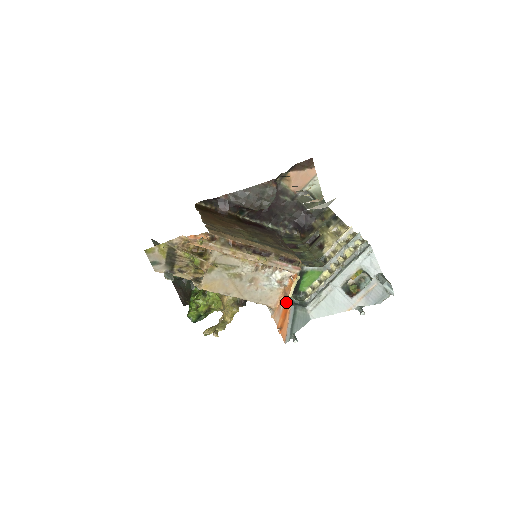
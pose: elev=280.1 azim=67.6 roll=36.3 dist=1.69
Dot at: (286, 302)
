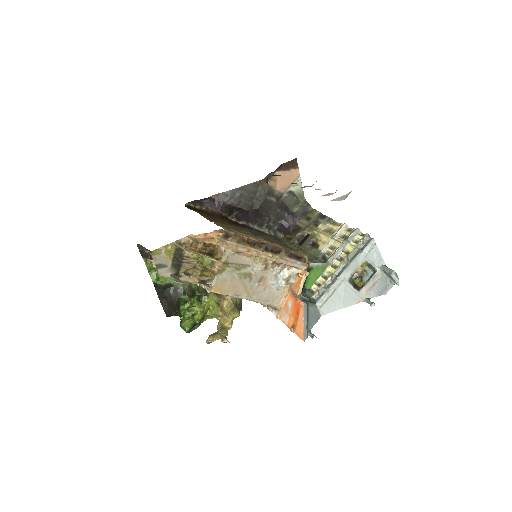
Dot at: (296, 300)
